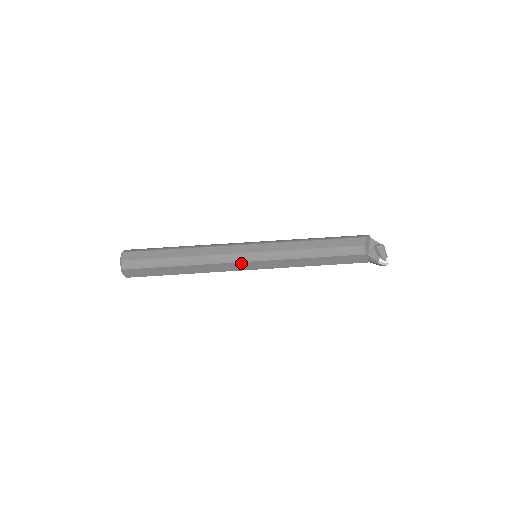
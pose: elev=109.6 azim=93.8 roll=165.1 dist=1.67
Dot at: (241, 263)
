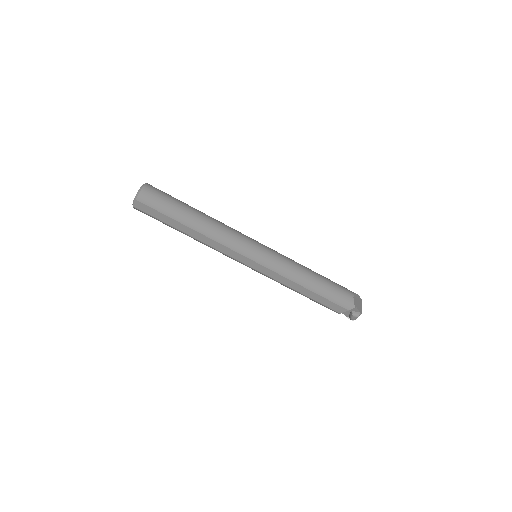
Dot at: occluded
